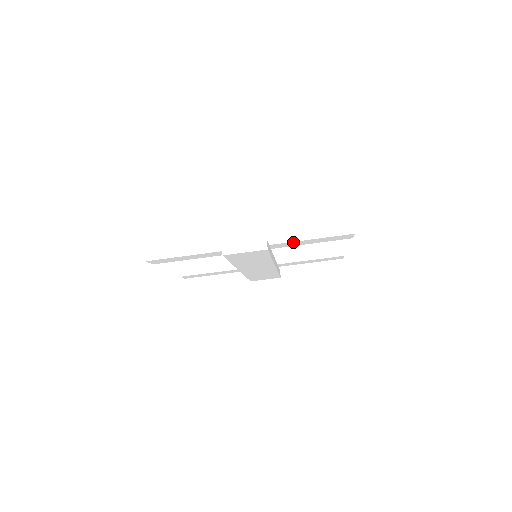
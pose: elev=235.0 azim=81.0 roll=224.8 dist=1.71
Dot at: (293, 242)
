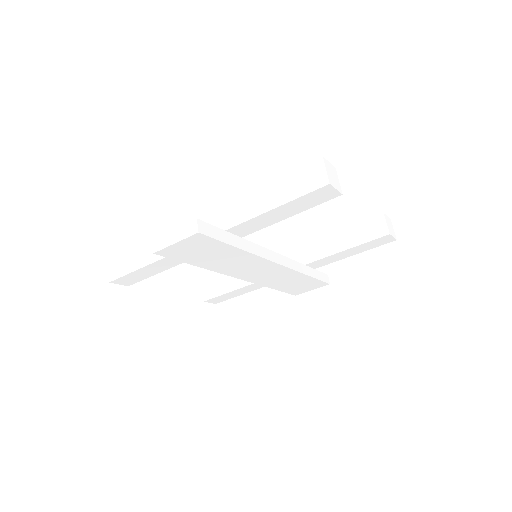
Dot at: (254, 219)
